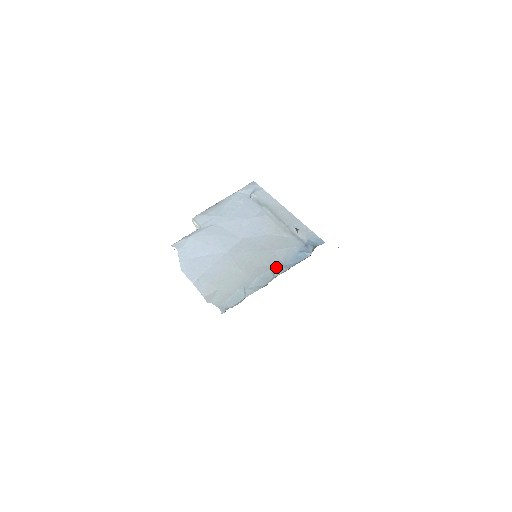
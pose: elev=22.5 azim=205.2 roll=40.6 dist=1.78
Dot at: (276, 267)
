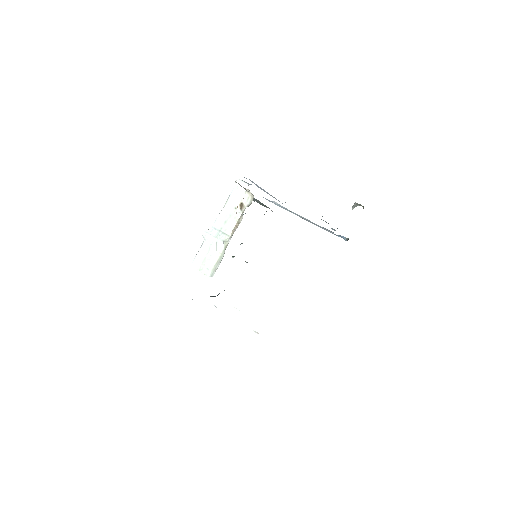
Dot at: occluded
